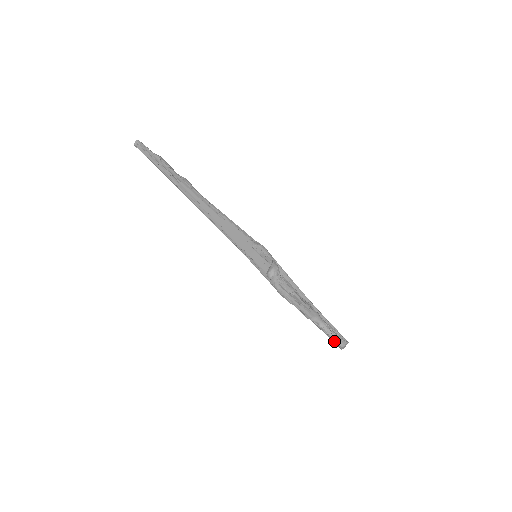
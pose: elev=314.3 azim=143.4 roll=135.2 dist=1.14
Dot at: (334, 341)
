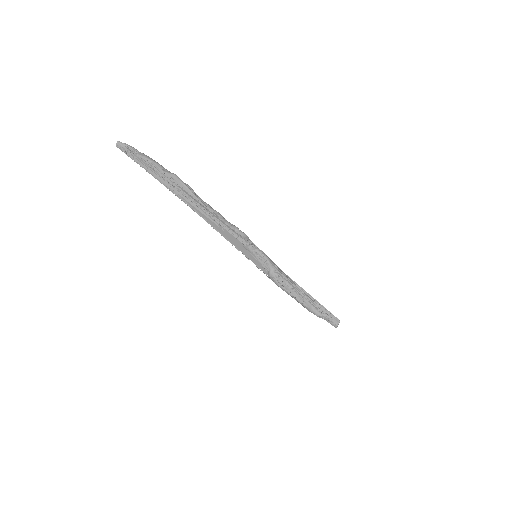
Dot at: (330, 323)
